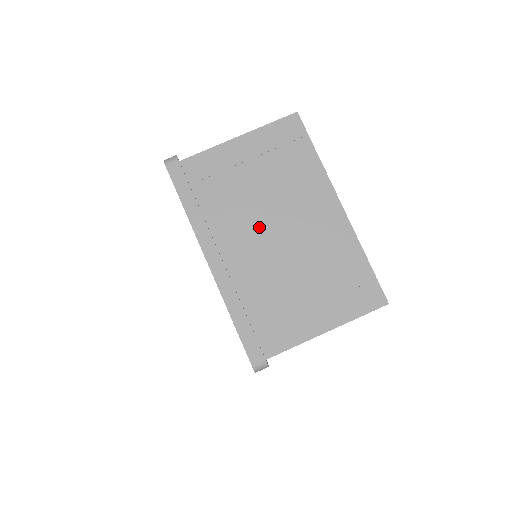
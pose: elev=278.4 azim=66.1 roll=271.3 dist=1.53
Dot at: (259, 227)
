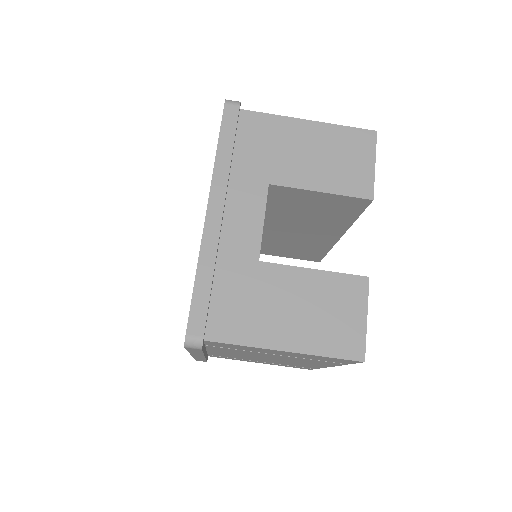
Dot at: (252, 355)
